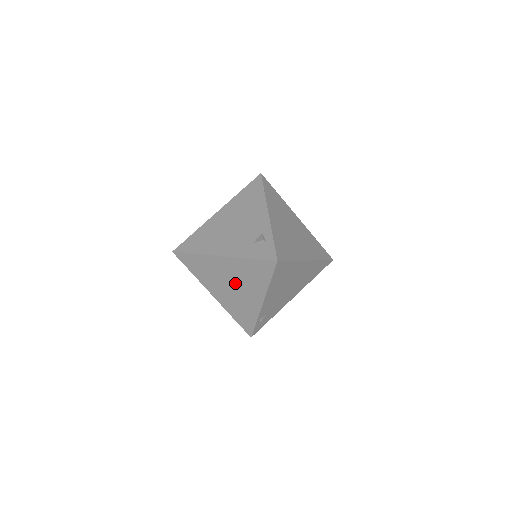
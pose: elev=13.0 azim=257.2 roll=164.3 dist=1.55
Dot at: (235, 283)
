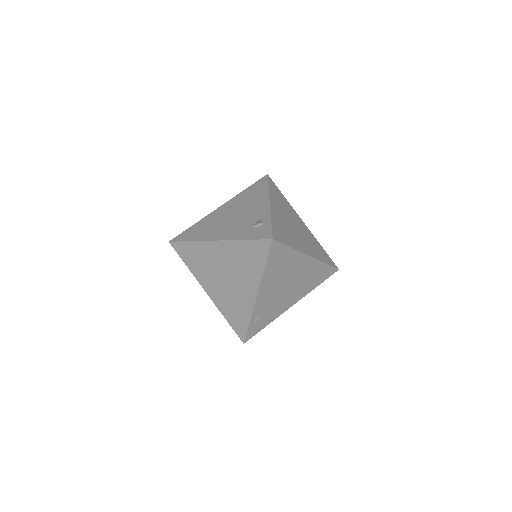
Dot at: (229, 273)
